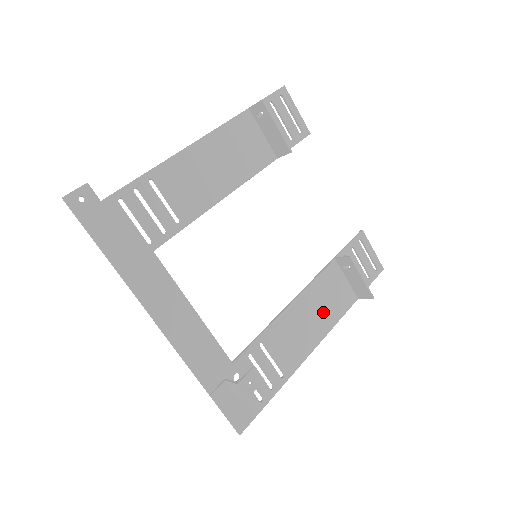
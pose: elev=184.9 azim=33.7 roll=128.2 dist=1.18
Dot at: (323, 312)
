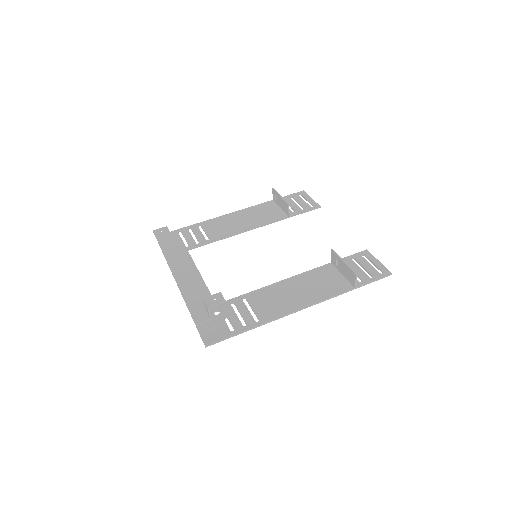
Dot at: (311, 291)
